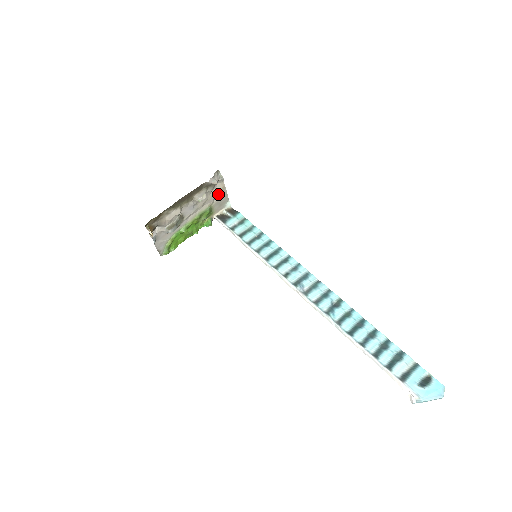
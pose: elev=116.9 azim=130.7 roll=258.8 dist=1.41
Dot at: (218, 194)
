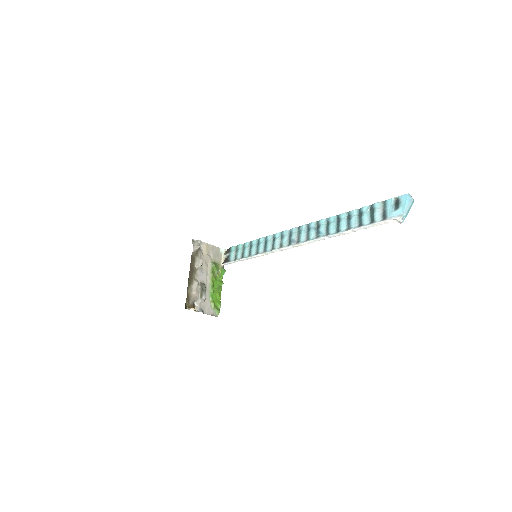
Dot at: (208, 251)
